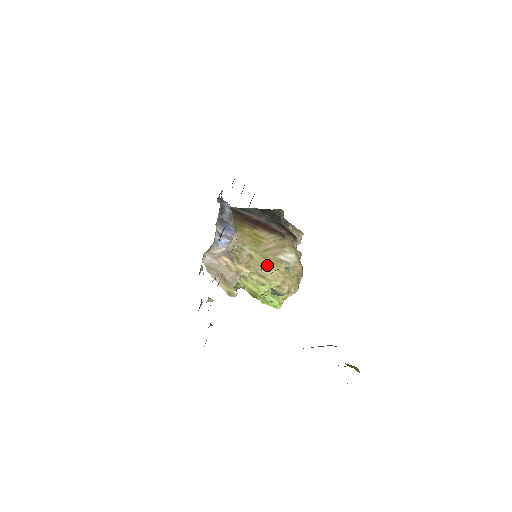
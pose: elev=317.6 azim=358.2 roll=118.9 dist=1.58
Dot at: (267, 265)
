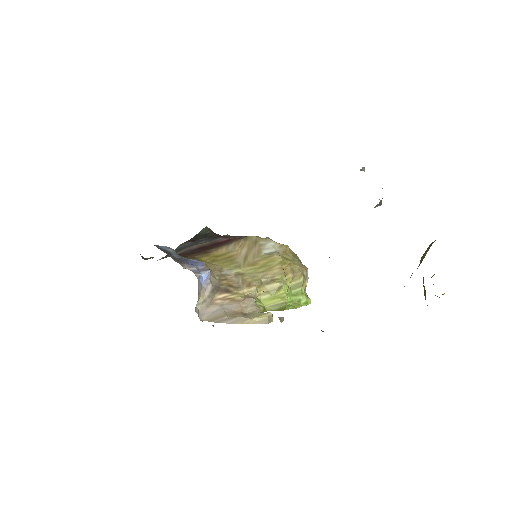
Dot at: (263, 268)
